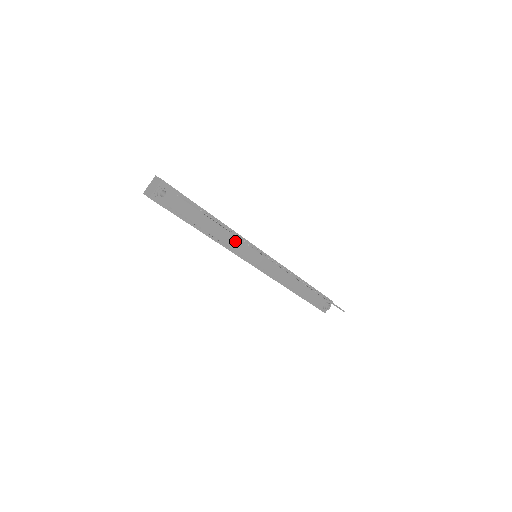
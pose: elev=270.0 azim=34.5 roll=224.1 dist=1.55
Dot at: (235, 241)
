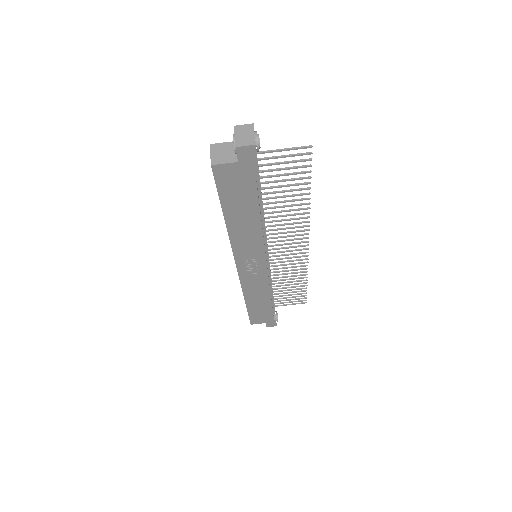
Dot at: occluded
